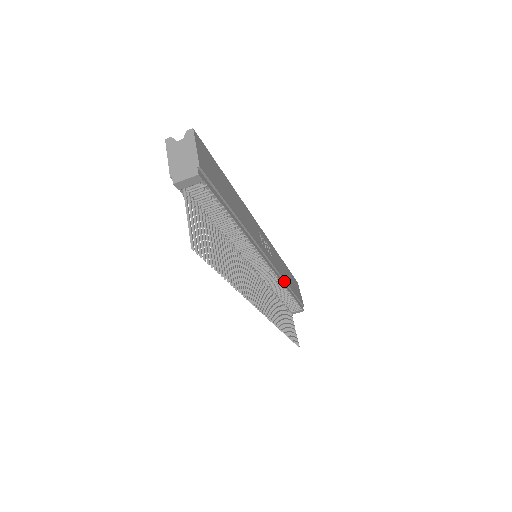
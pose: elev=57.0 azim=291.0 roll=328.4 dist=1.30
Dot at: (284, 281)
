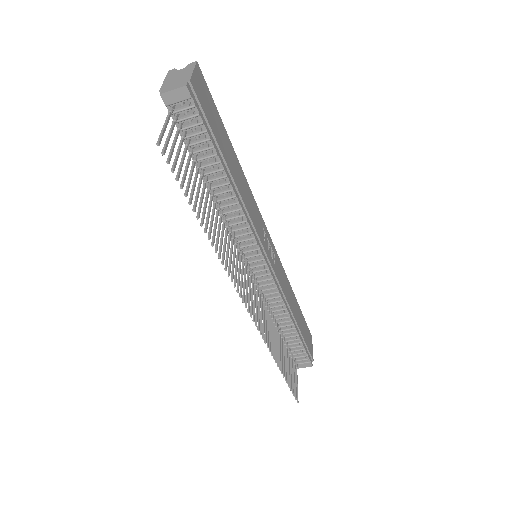
Dot at: (288, 305)
